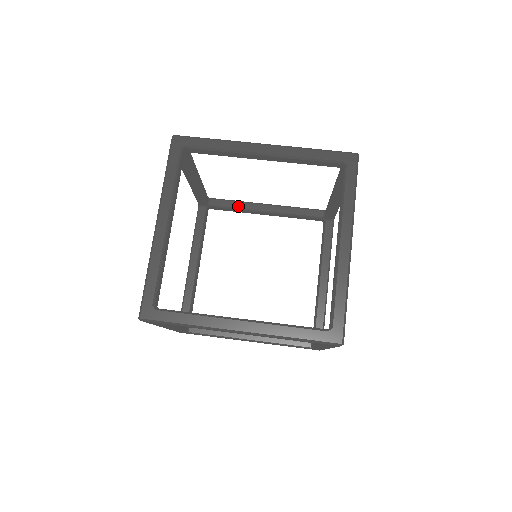
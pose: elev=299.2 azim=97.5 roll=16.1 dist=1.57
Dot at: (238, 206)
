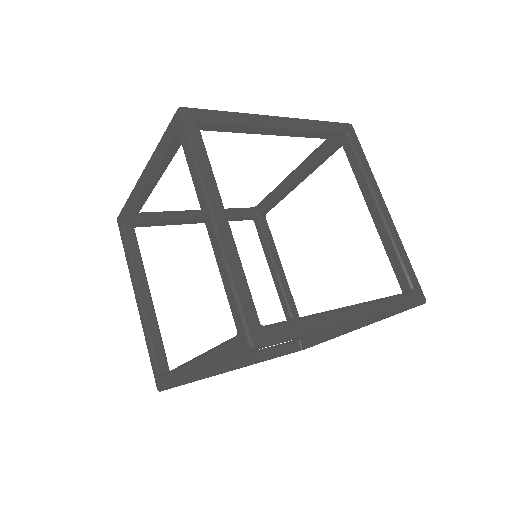
Dot at: (169, 217)
